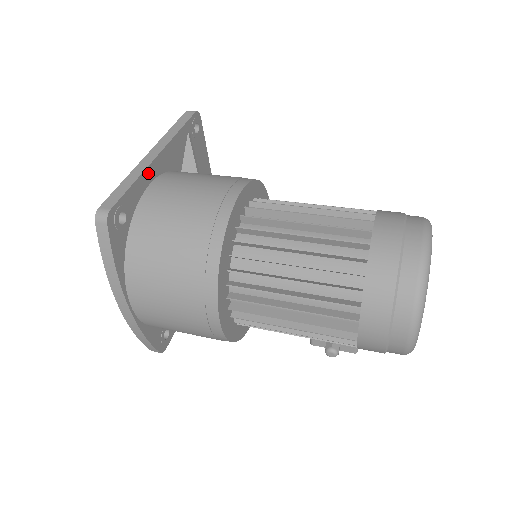
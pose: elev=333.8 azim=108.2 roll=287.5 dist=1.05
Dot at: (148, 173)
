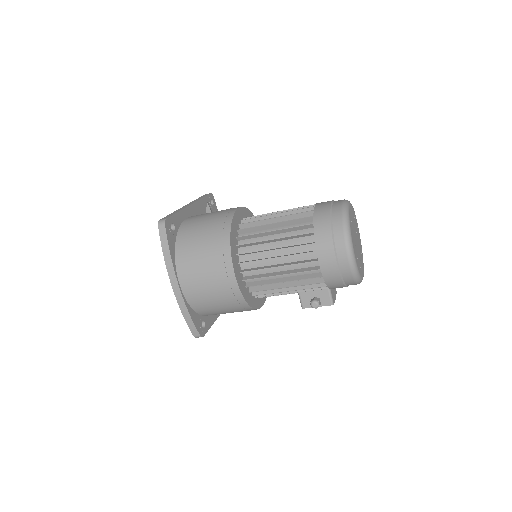
Dot at: (185, 211)
